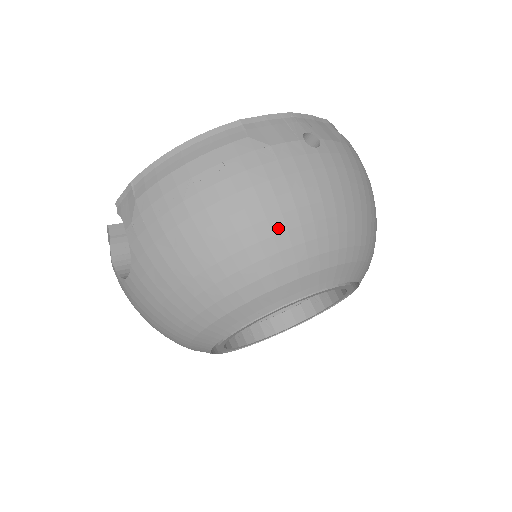
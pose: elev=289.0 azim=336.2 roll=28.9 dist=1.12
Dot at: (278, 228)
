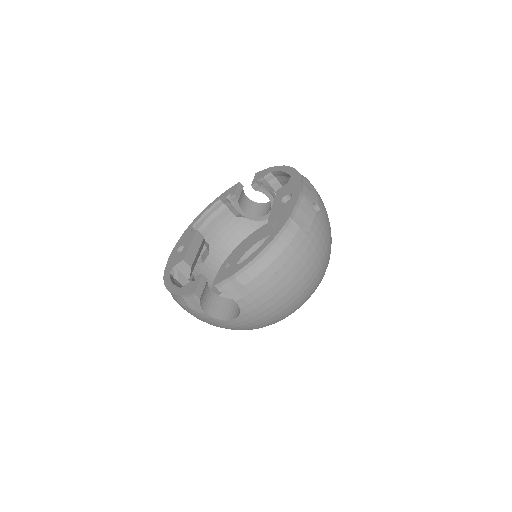
Dot at: (320, 269)
